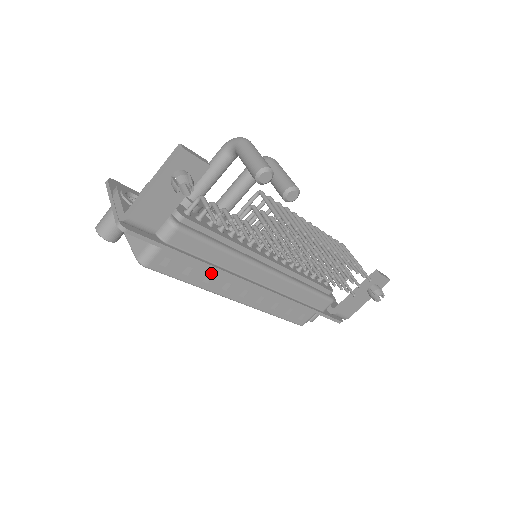
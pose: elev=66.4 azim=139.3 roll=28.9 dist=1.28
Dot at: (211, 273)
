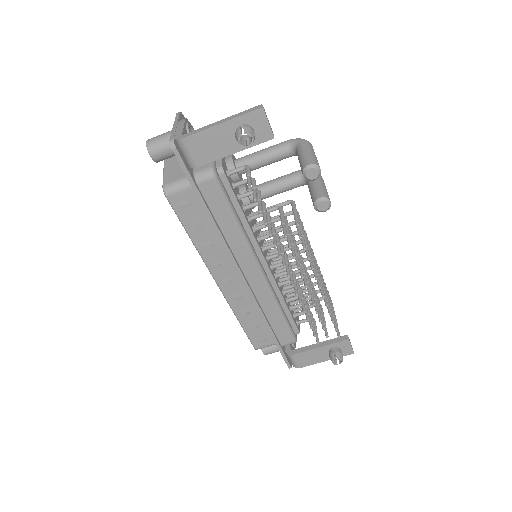
Dot at: (214, 240)
